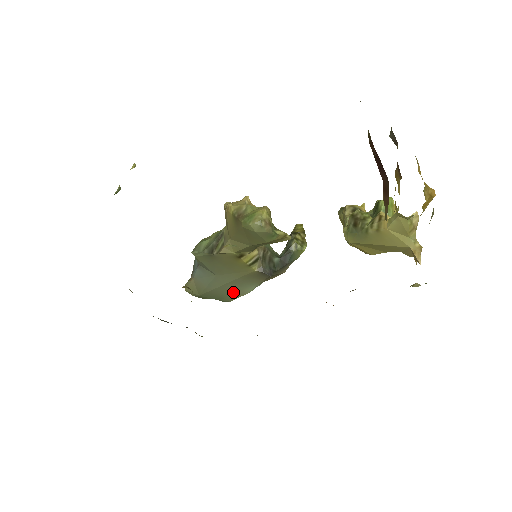
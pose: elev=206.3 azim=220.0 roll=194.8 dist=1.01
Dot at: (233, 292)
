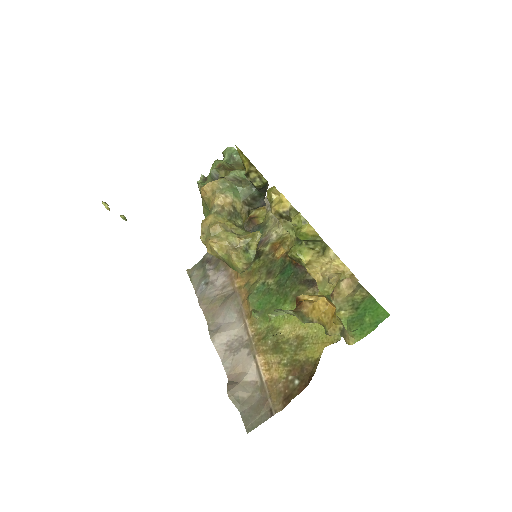
Dot at: occluded
